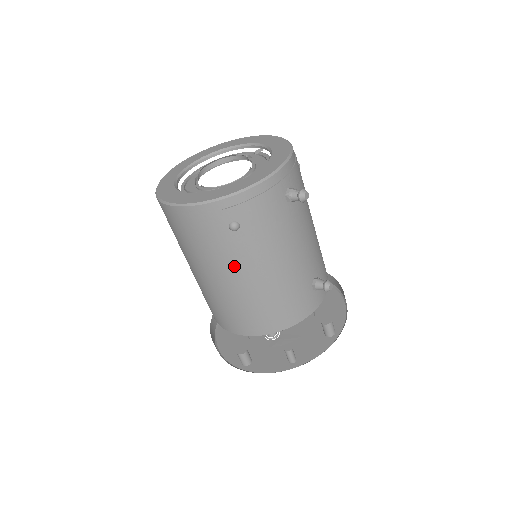
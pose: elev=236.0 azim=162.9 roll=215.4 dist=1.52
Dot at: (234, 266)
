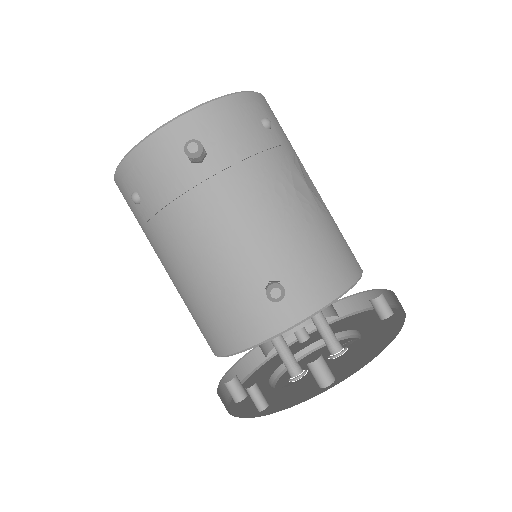
Dot at: (160, 251)
